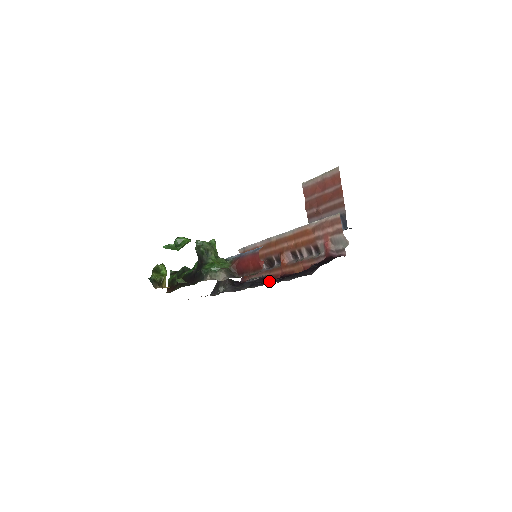
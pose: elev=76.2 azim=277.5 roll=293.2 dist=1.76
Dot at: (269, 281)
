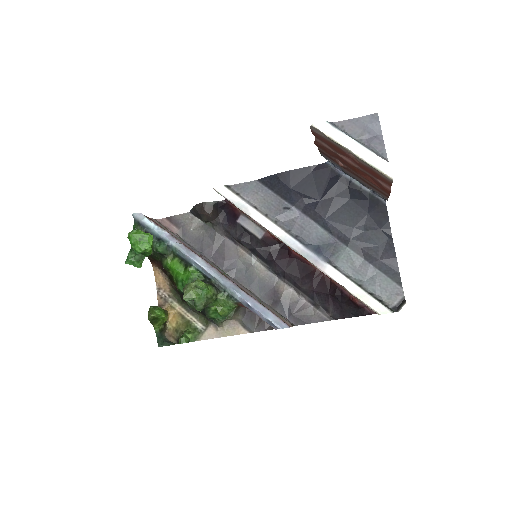
Dot at: (283, 294)
